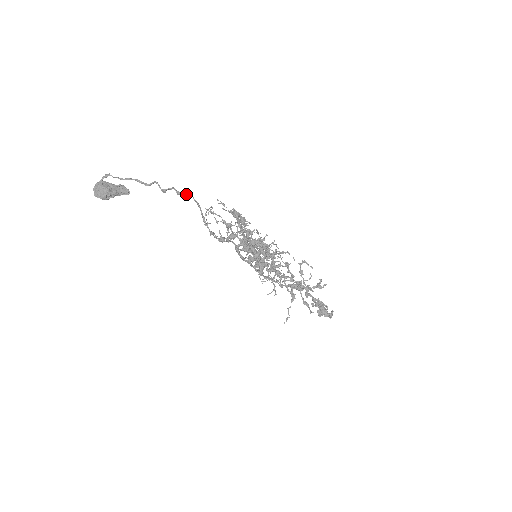
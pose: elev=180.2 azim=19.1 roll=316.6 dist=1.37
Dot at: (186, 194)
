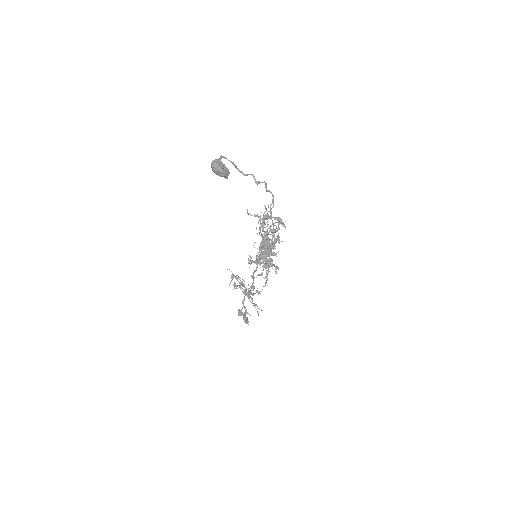
Dot at: (267, 190)
